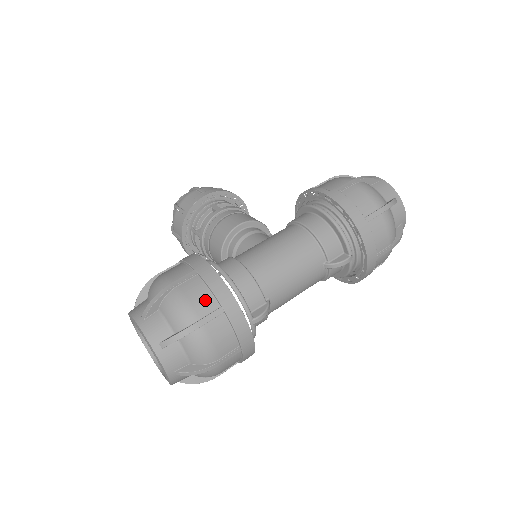
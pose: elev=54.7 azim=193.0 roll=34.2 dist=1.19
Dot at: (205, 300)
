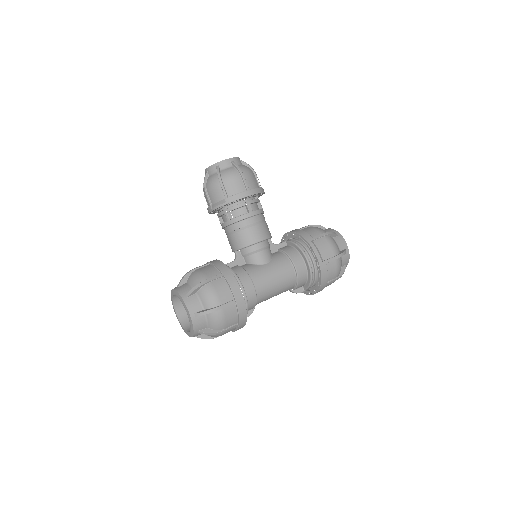
Dot at: (233, 320)
